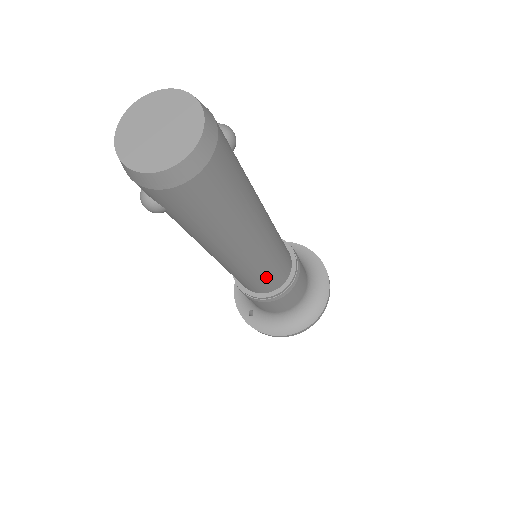
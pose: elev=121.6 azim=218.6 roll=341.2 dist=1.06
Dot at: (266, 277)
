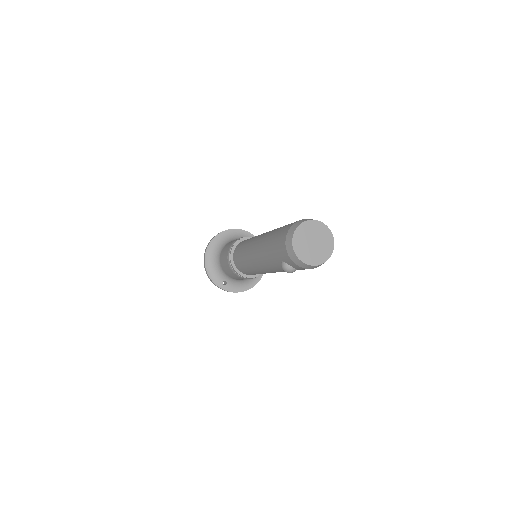
Dot at: occluded
